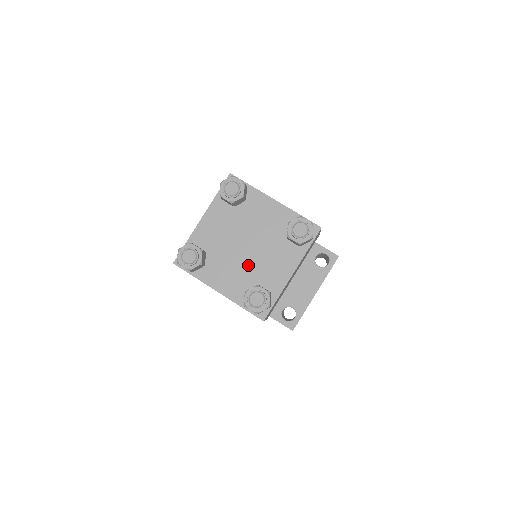
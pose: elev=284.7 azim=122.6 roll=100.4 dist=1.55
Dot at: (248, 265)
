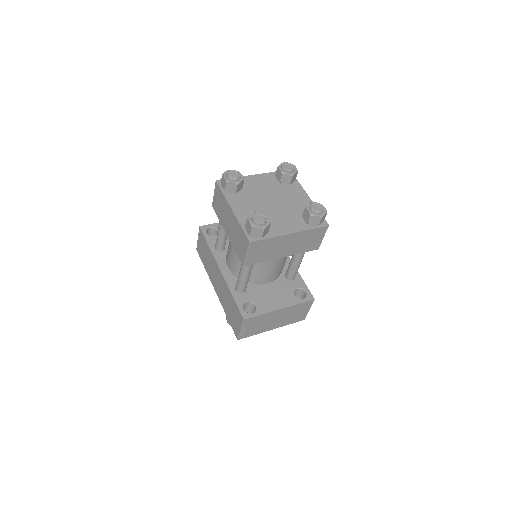
Dot at: (265, 211)
